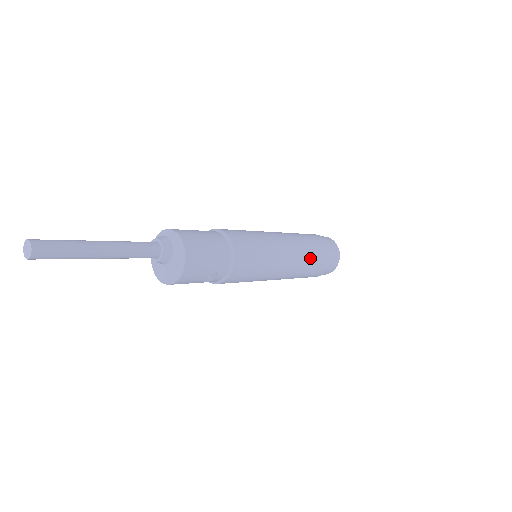
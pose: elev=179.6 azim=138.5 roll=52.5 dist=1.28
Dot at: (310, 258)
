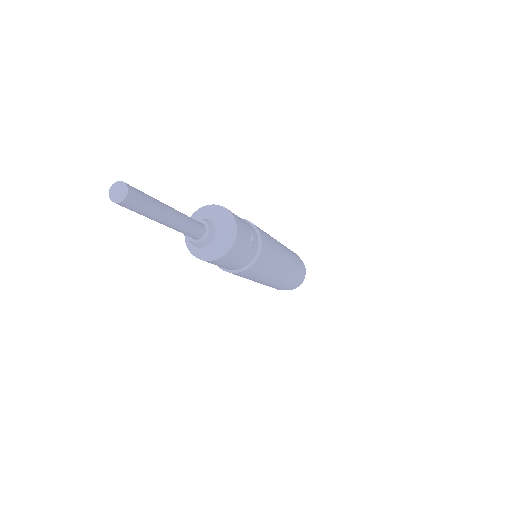
Dot at: occluded
